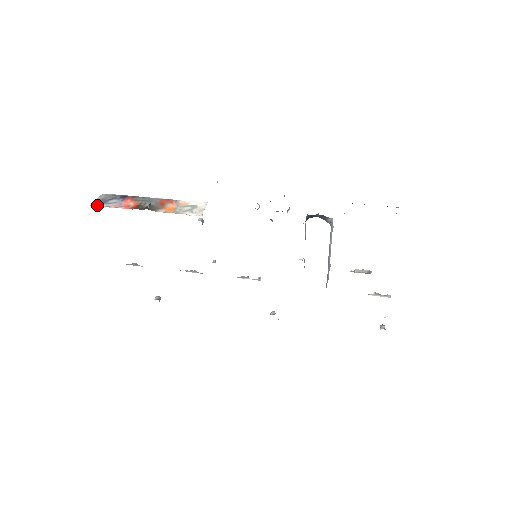
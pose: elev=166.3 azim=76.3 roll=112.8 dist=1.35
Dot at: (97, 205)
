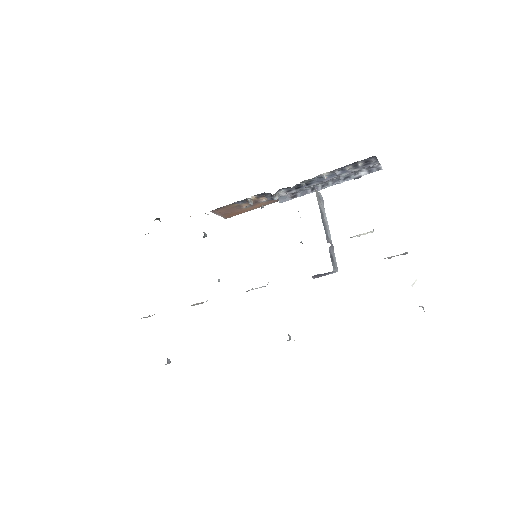
Dot at: occluded
